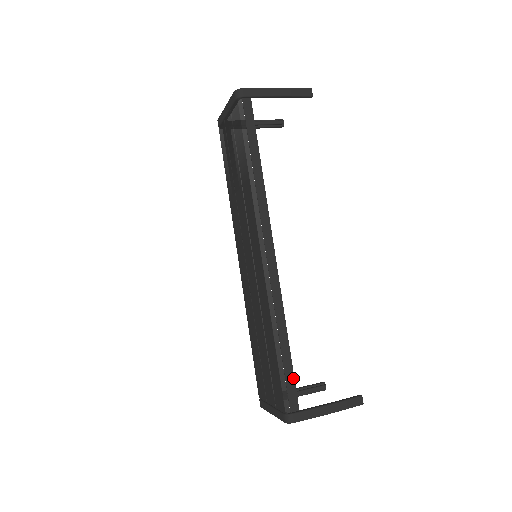
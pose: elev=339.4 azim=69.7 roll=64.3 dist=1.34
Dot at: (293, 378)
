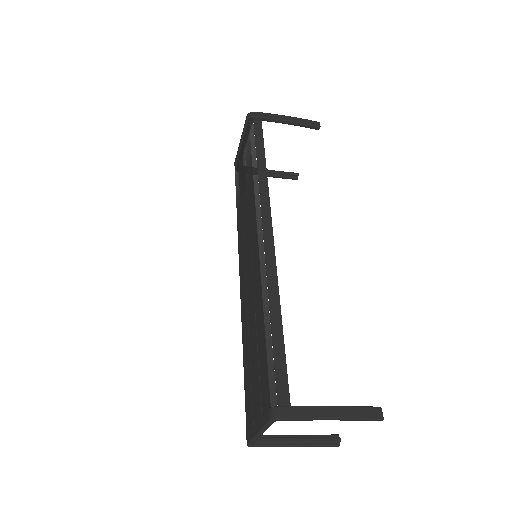
Dot at: (285, 364)
